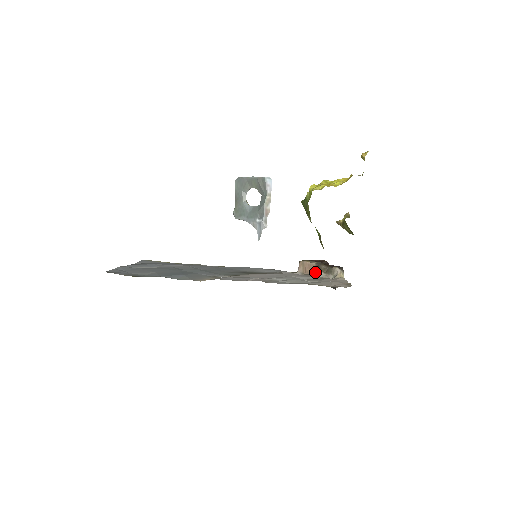
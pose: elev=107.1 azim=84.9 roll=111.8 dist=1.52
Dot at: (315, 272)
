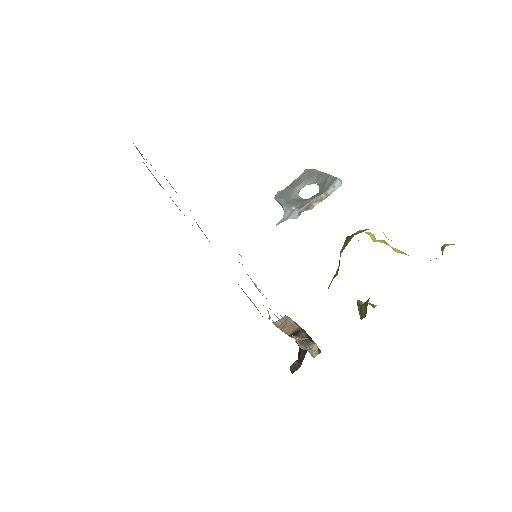
Dot at: (291, 334)
